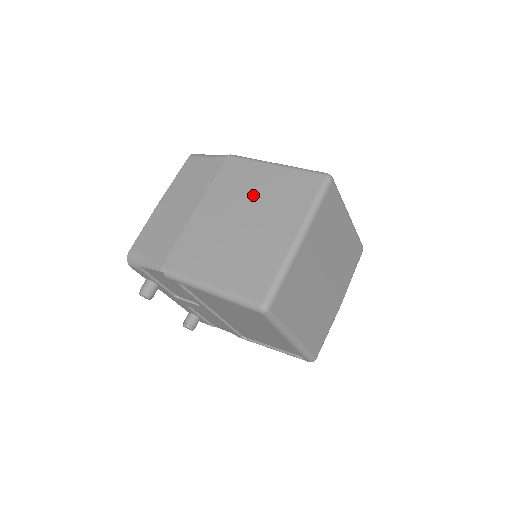
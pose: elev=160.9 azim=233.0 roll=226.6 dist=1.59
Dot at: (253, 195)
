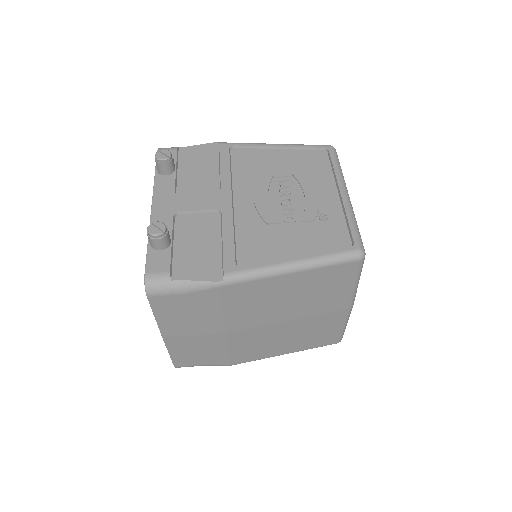
Dot at: (284, 303)
